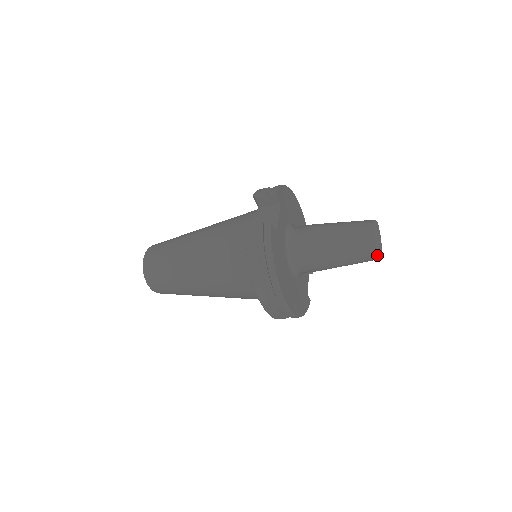
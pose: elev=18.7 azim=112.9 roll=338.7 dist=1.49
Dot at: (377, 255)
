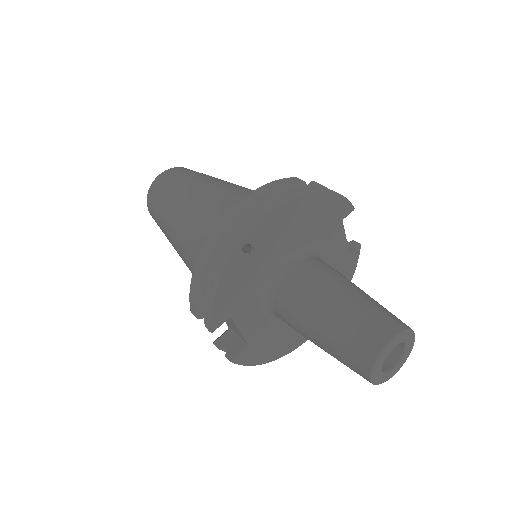
Dot at: (394, 371)
